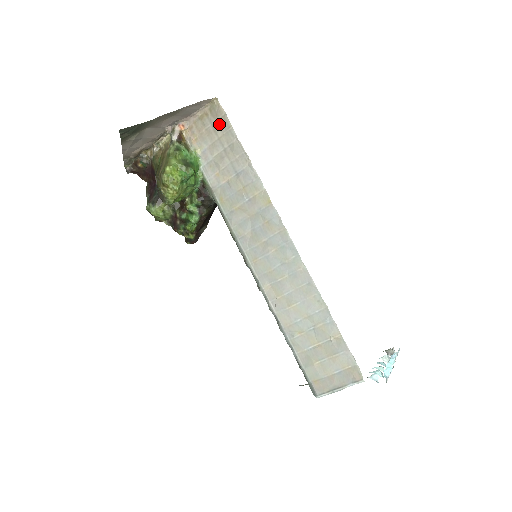
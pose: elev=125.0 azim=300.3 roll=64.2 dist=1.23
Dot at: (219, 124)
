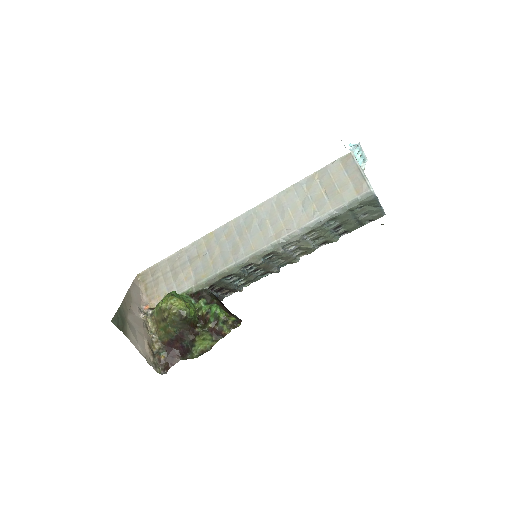
Dot at: (154, 274)
